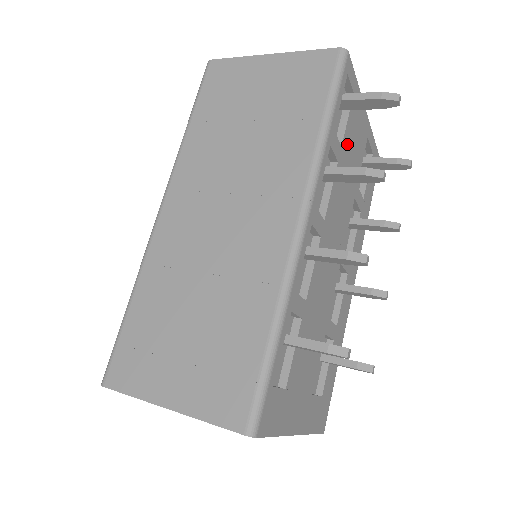
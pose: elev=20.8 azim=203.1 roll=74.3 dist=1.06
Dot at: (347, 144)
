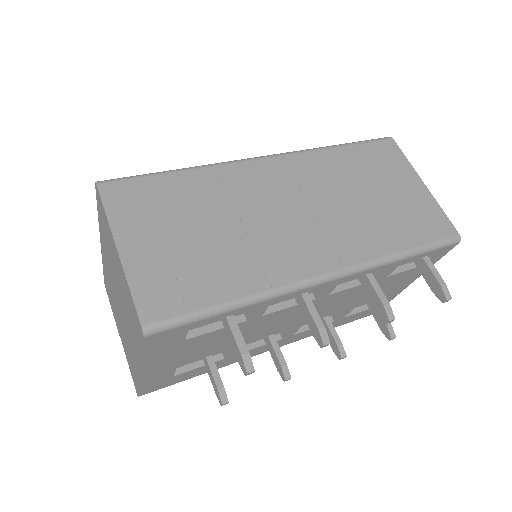
Dot at: (389, 280)
